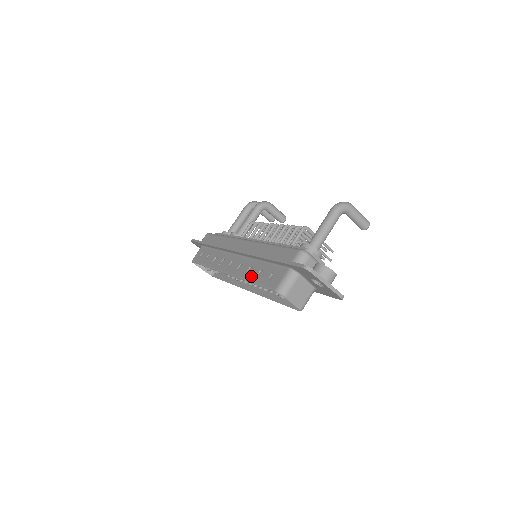
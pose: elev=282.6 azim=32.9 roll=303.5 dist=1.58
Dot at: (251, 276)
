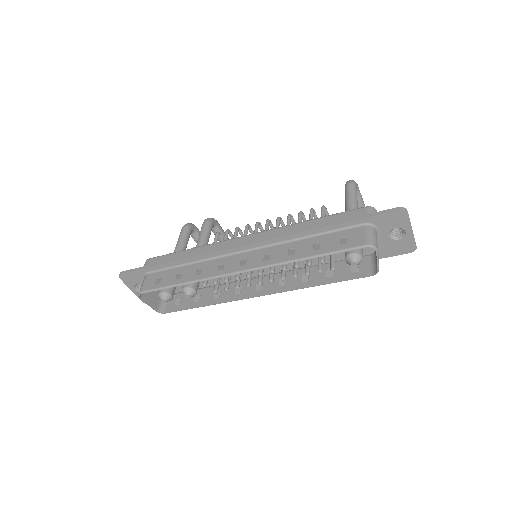
Dot at: (303, 253)
